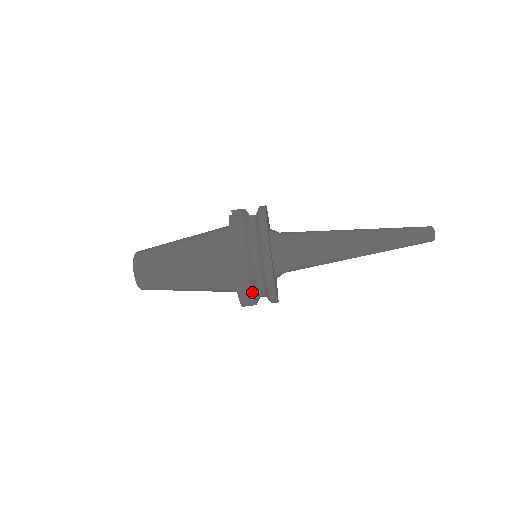
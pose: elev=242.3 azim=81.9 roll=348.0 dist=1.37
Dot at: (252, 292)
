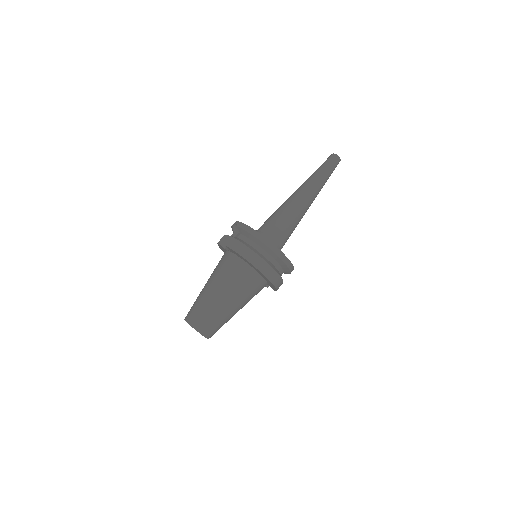
Dot at: (279, 275)
